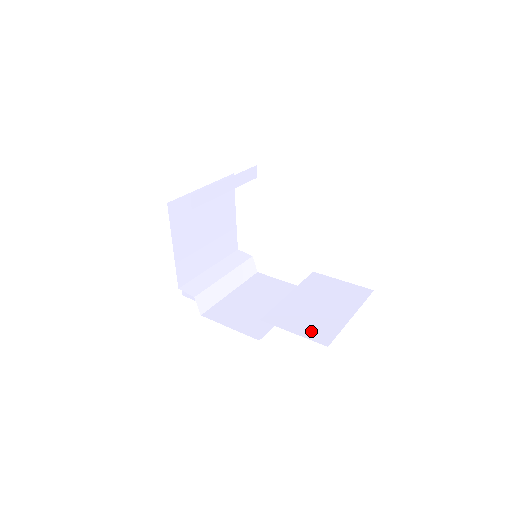
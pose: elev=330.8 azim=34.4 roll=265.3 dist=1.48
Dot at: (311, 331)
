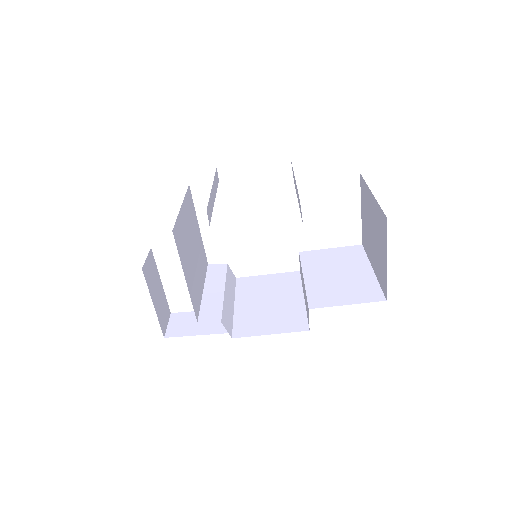
Dot at: (359, 296)
